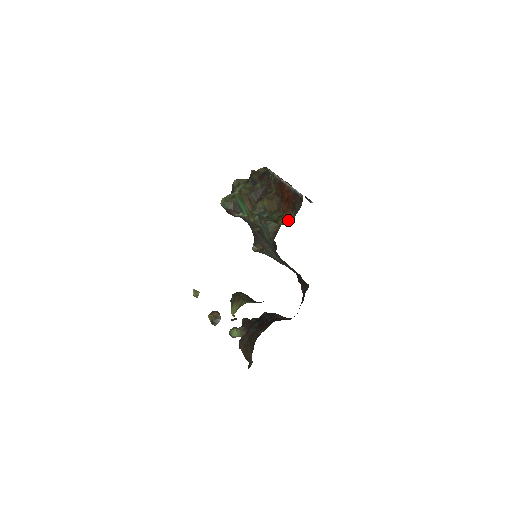
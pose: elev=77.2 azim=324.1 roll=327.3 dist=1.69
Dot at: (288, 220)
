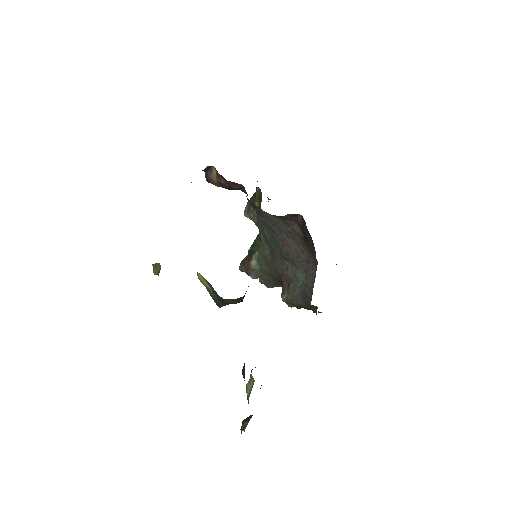
Dot at: occluded
